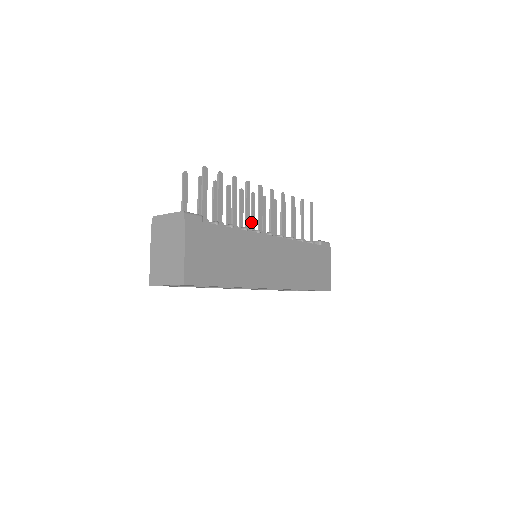
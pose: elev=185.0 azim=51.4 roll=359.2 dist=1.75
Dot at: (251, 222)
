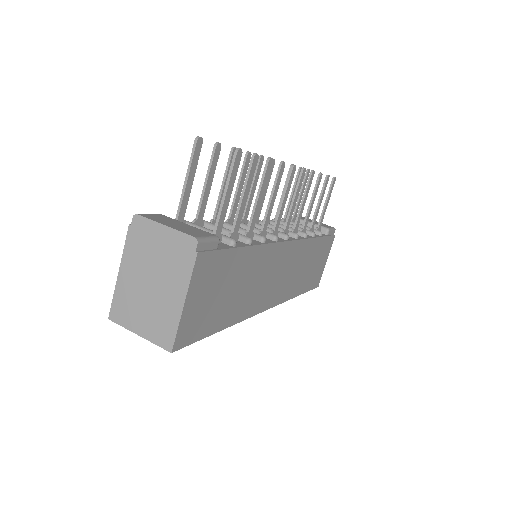
Dot at: occluded
